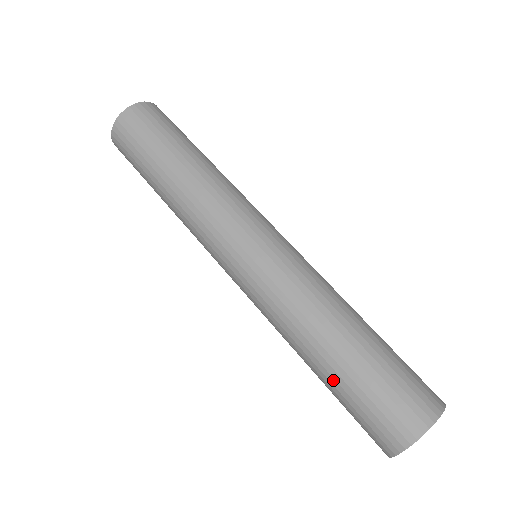
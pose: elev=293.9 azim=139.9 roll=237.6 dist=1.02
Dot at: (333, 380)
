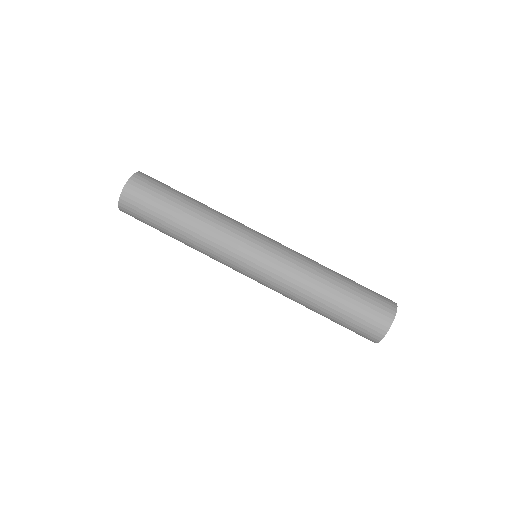
Dot at: occluded
